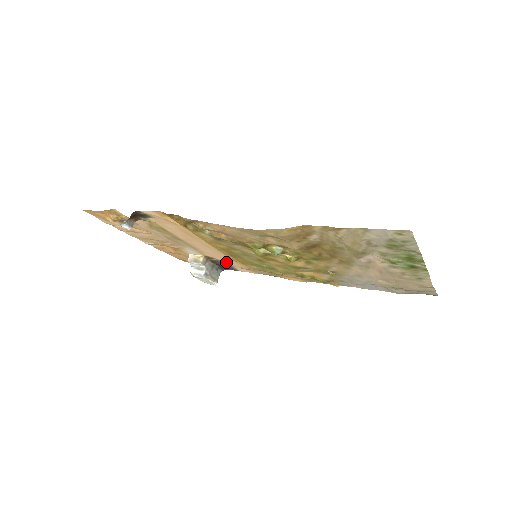
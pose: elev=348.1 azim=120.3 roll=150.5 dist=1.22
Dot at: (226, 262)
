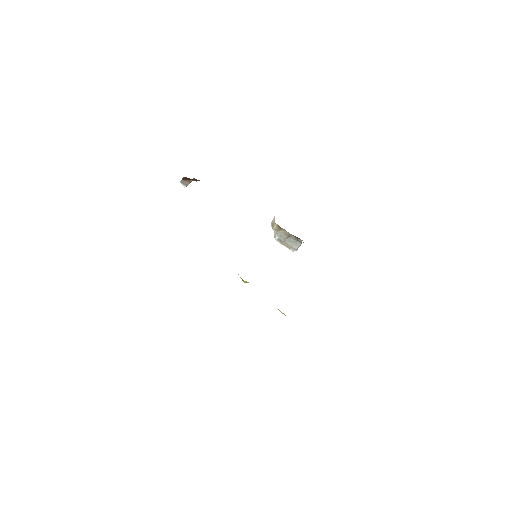
Dot at: occluded
